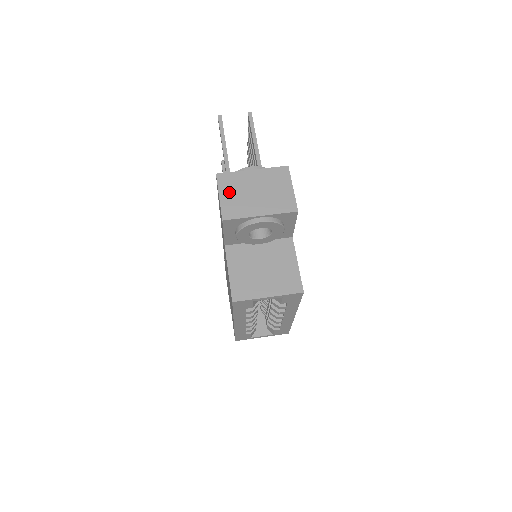
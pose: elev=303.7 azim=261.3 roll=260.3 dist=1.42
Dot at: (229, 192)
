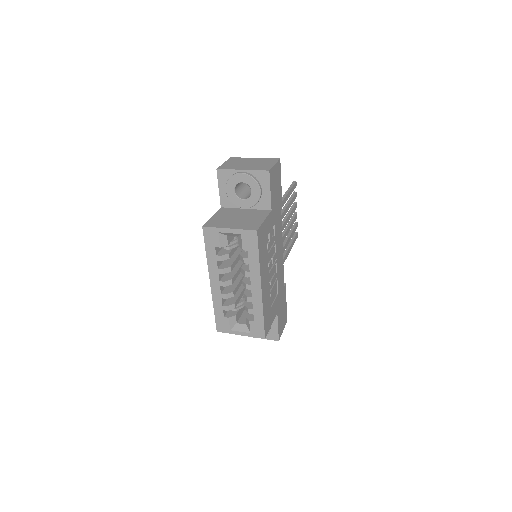
Dot at: (232, 162)
